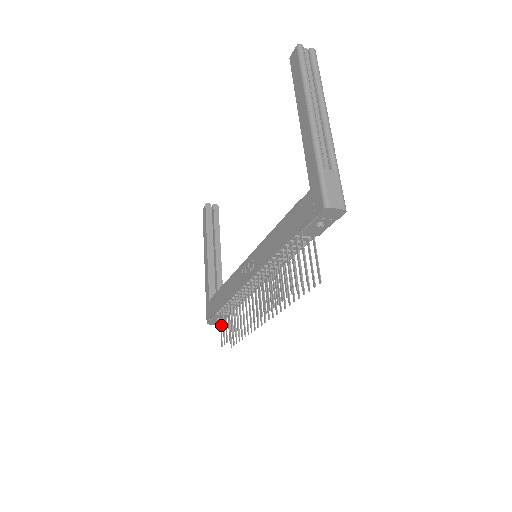
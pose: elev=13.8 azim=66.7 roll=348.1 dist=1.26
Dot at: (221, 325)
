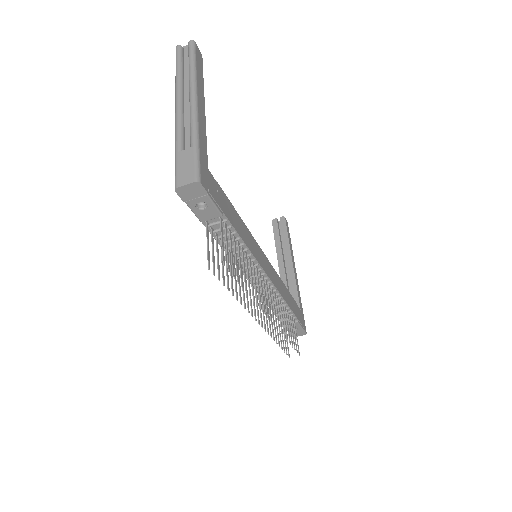
Dot at: occluded
